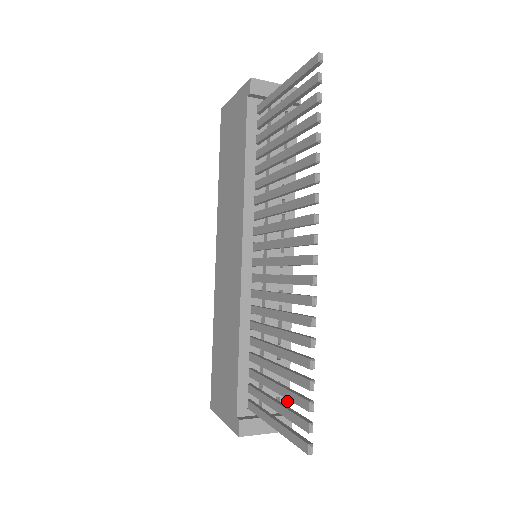
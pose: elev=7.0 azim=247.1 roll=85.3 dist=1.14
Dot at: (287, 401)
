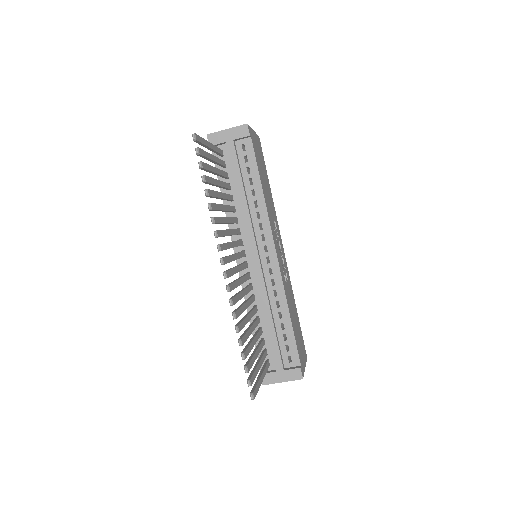
Dot at: (297, 358)
